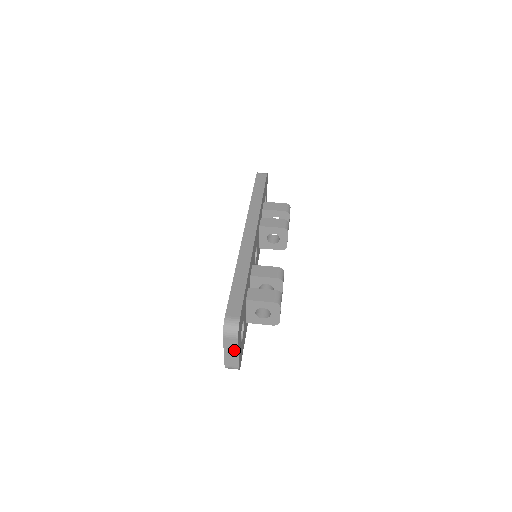
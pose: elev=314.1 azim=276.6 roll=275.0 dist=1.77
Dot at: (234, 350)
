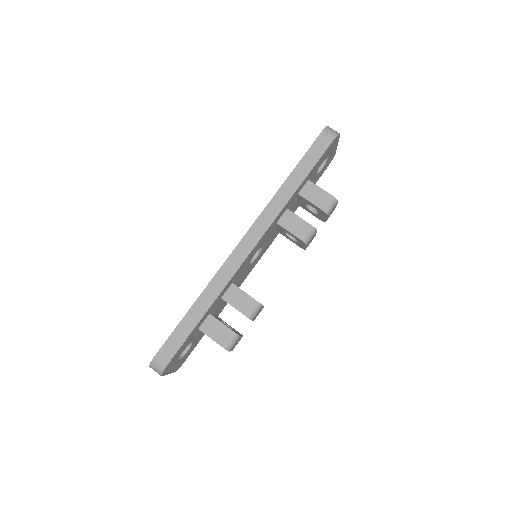
Dot at: occluded
